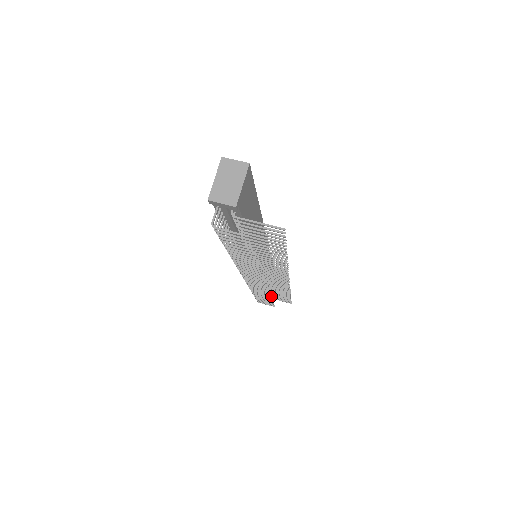
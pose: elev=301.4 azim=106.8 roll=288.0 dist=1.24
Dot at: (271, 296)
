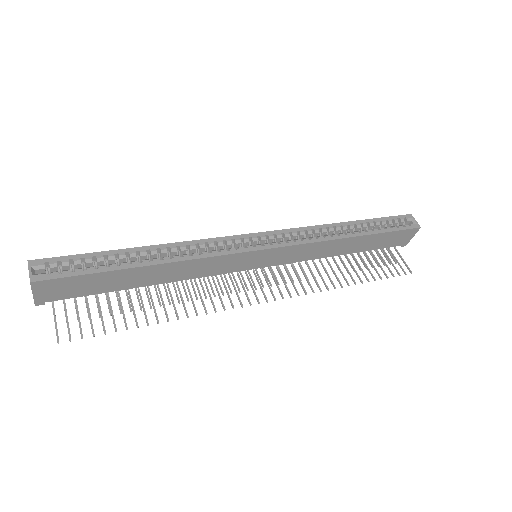
Dot at: occluded
